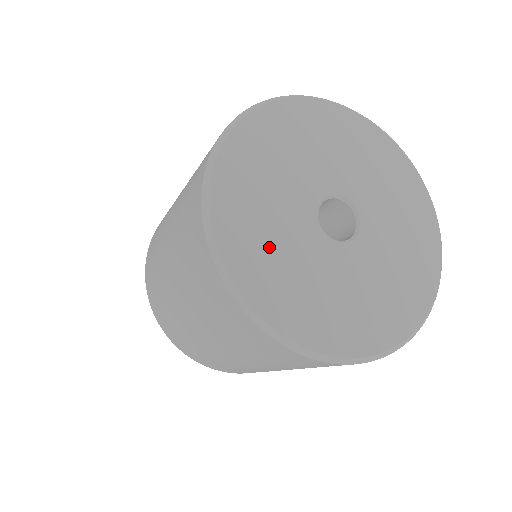
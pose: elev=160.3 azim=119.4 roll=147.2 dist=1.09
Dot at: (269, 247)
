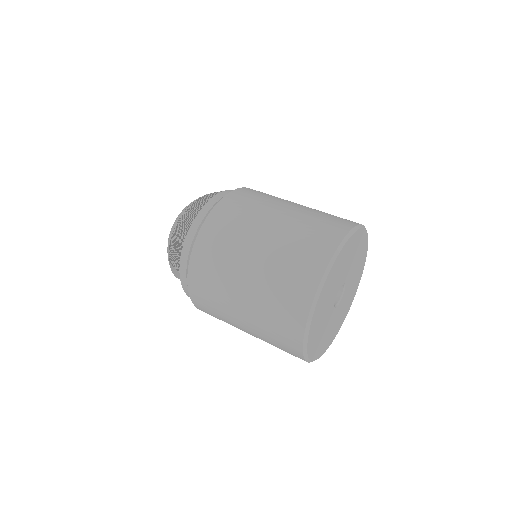
Dot at: (319, 327)
